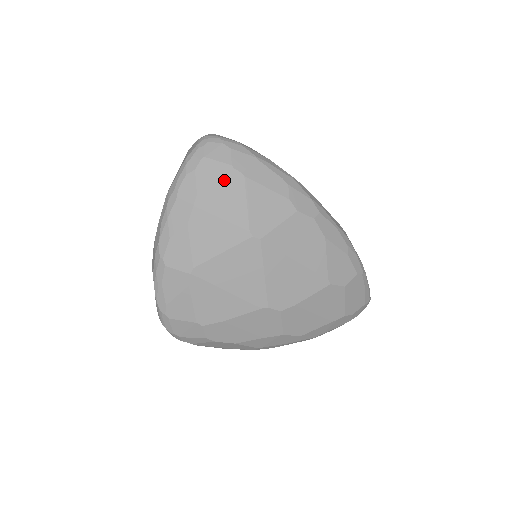
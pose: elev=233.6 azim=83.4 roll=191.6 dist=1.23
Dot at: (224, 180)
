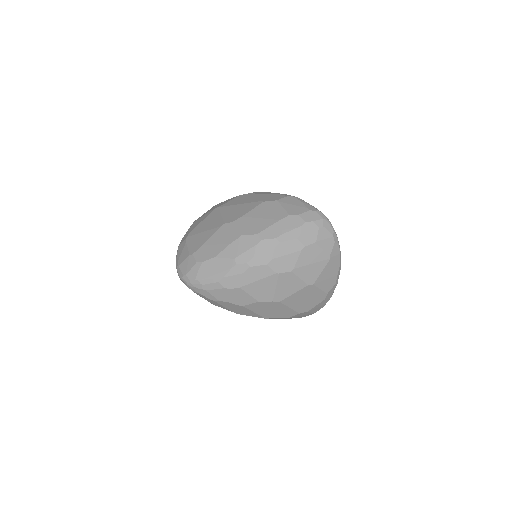
Dot at: occluded
